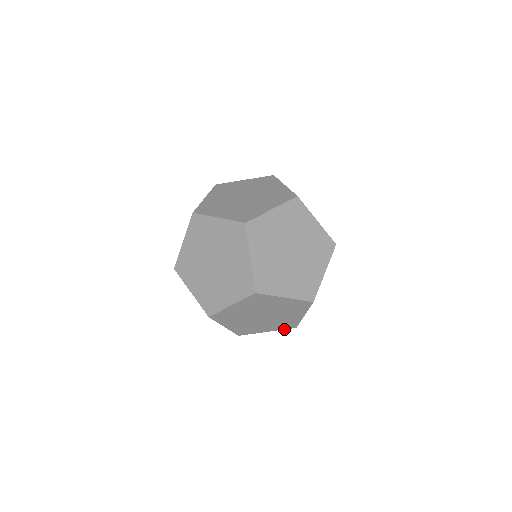
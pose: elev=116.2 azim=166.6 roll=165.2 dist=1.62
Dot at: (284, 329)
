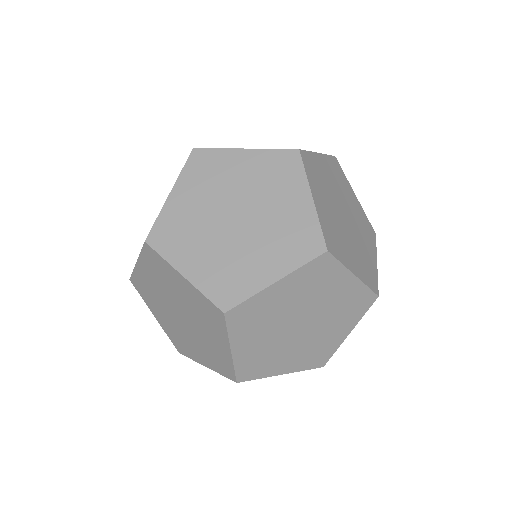
Dot at: occluded
